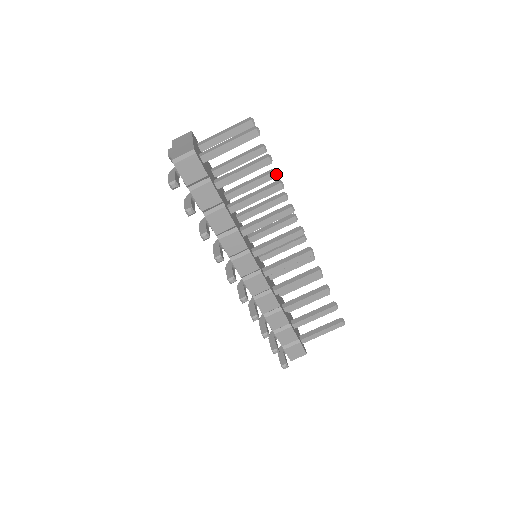
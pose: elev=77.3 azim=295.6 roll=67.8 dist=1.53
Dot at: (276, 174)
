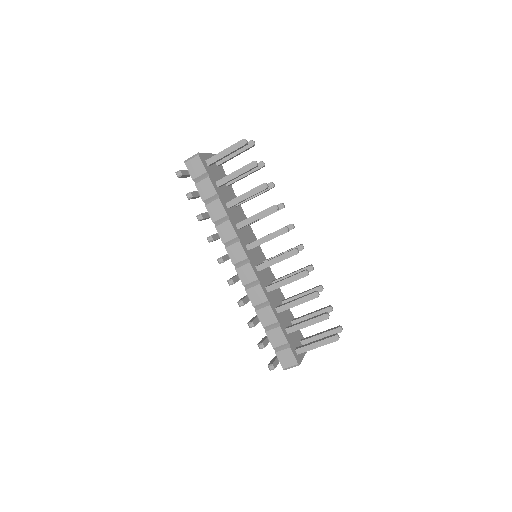
Dot at: (272, 185)
